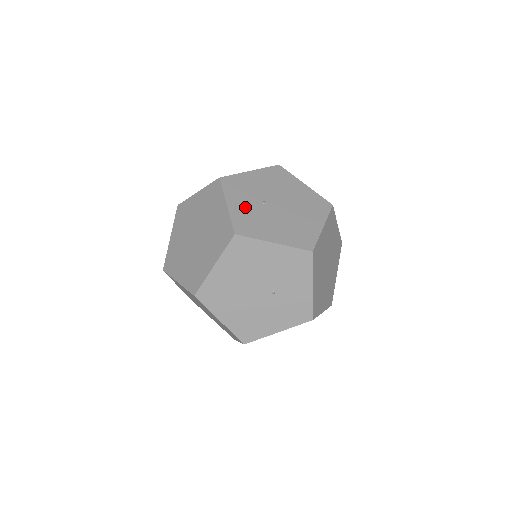
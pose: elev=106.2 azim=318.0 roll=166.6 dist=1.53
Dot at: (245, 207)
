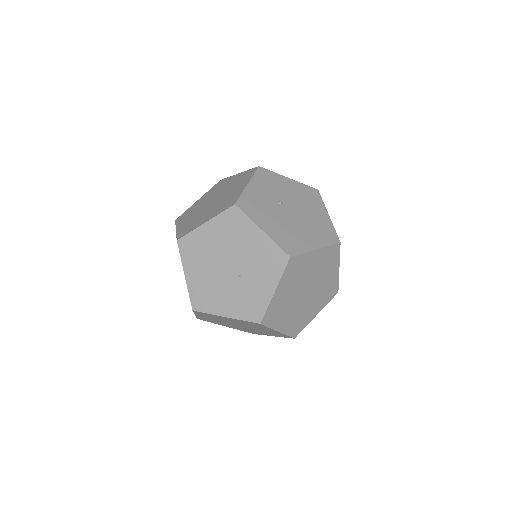
Dot at: (261, 195)
